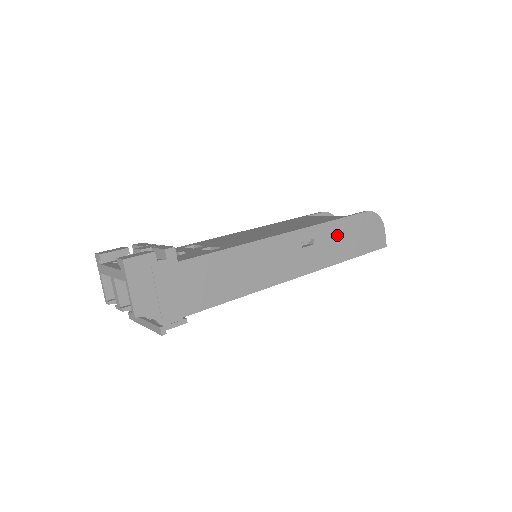
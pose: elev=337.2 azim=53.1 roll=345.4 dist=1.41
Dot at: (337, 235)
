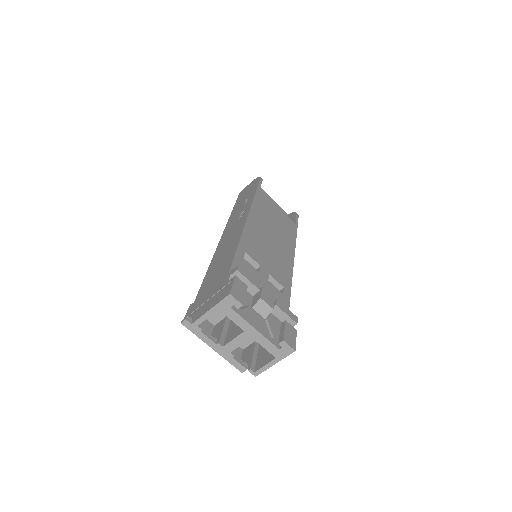
Dot at: occluded
